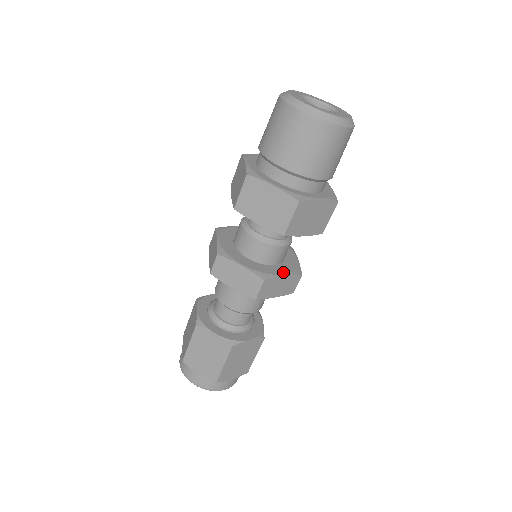
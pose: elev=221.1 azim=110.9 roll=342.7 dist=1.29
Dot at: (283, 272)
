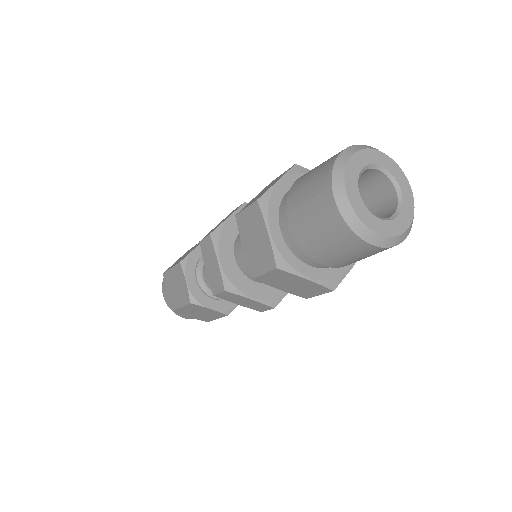
Dot at: occluded
